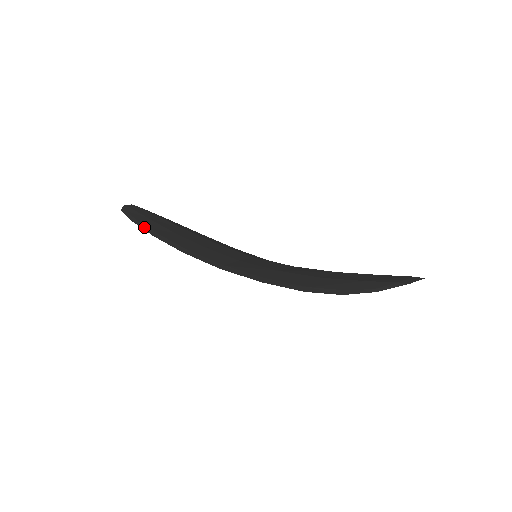
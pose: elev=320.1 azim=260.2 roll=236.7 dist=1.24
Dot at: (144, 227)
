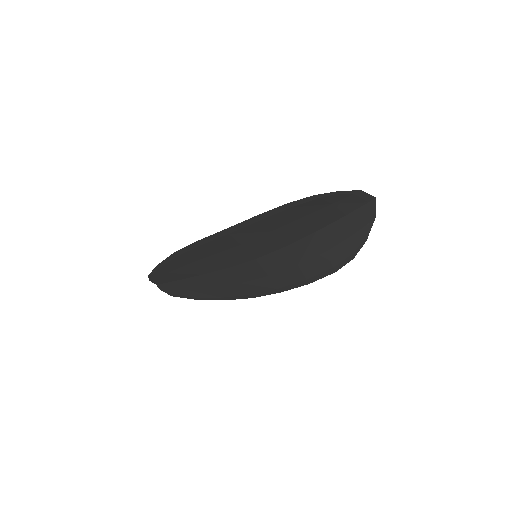
Dot at: (166, 260)
